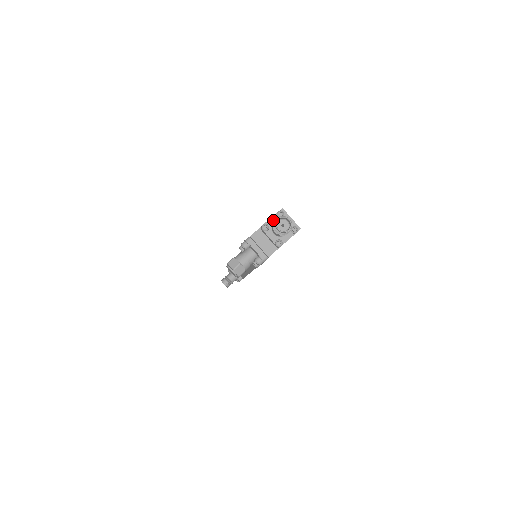
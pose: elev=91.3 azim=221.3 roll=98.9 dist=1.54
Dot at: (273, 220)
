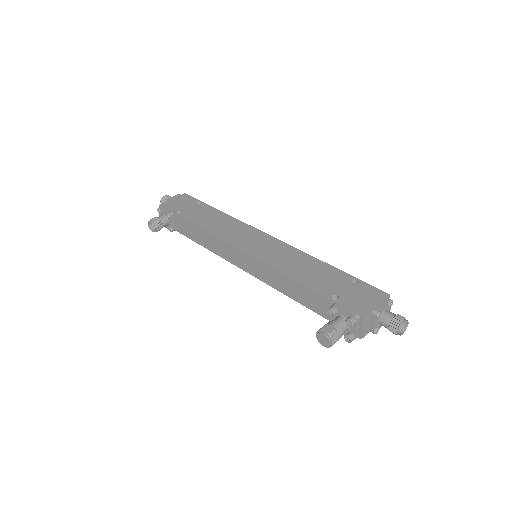
Dot at: (385, 308)
